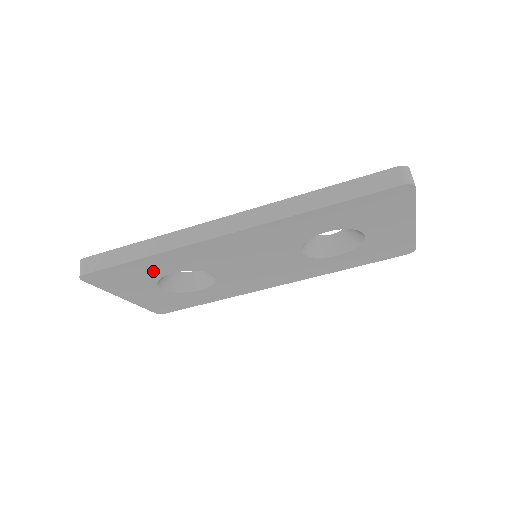
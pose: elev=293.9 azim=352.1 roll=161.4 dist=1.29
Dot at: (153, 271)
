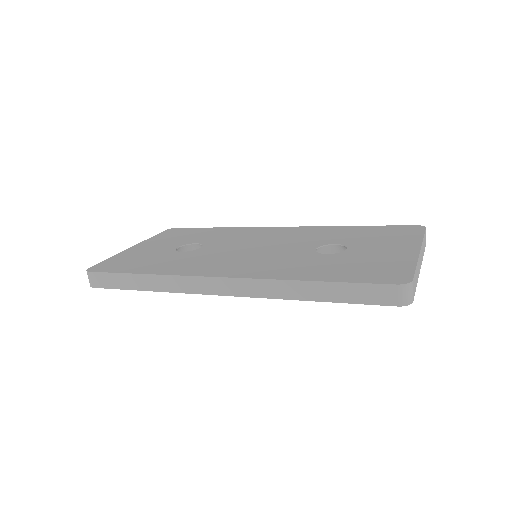
Dot at: occluded
